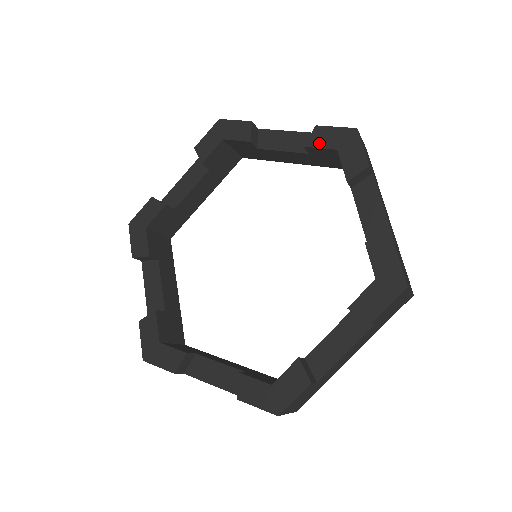
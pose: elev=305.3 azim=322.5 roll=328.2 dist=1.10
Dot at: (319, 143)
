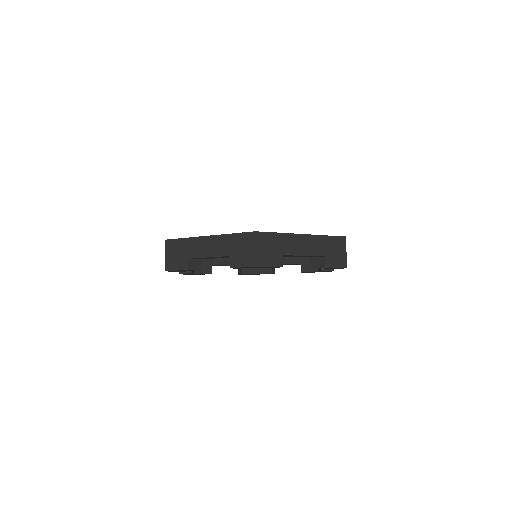
Dot at: occluded
